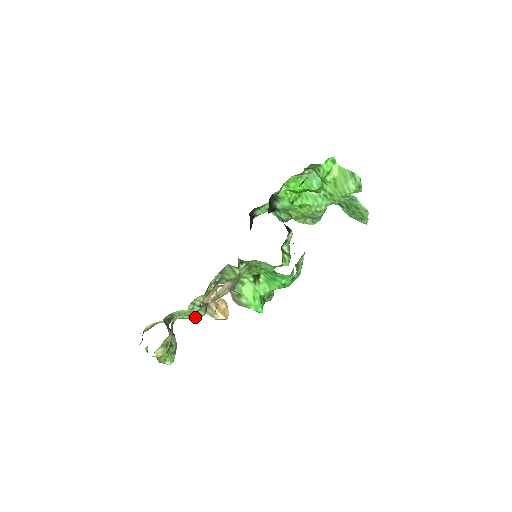
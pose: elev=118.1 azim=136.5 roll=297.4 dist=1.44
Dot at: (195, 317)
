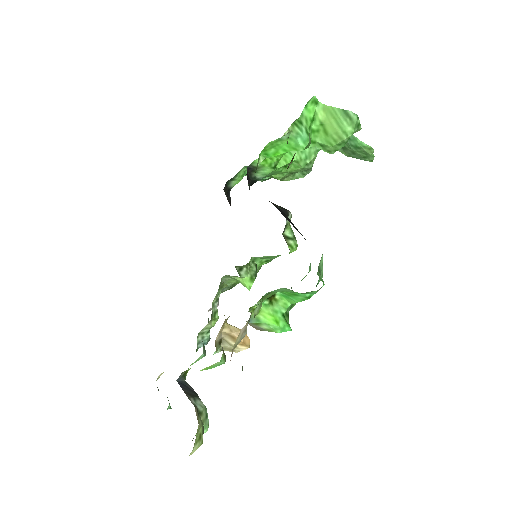
Dot at: (214, 367)
